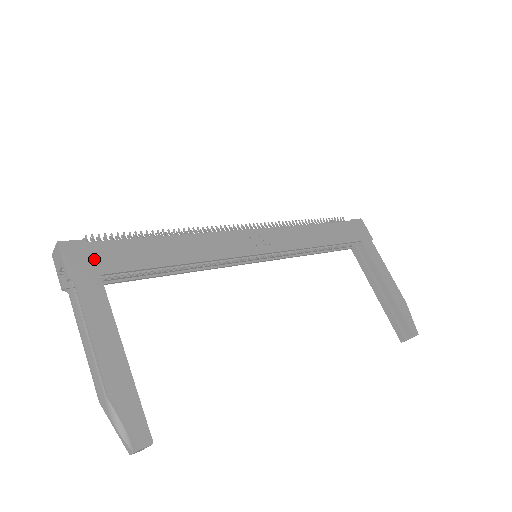
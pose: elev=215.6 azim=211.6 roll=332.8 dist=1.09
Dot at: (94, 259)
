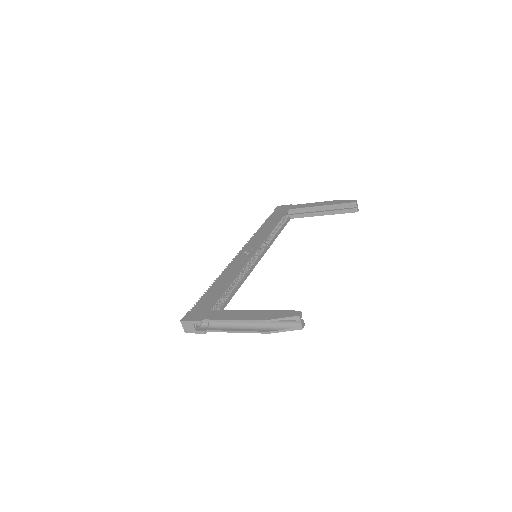
Dot at: (200, 311)
